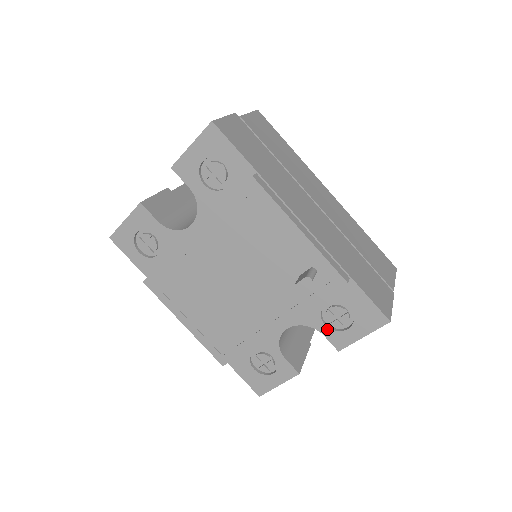
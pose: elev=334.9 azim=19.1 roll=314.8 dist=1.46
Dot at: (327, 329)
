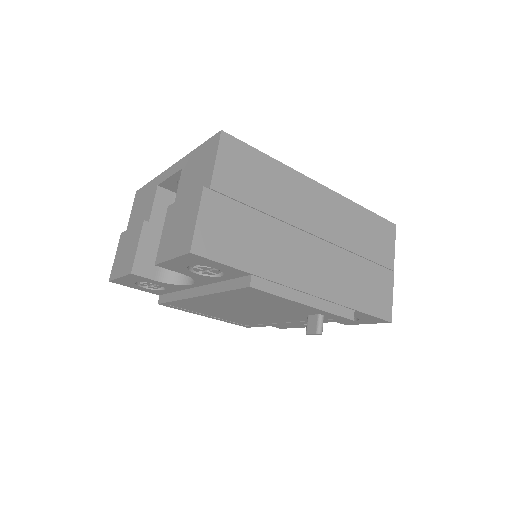
Dot at: occluded
